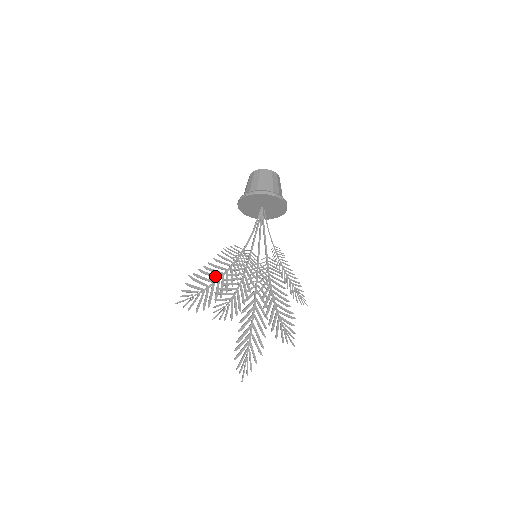
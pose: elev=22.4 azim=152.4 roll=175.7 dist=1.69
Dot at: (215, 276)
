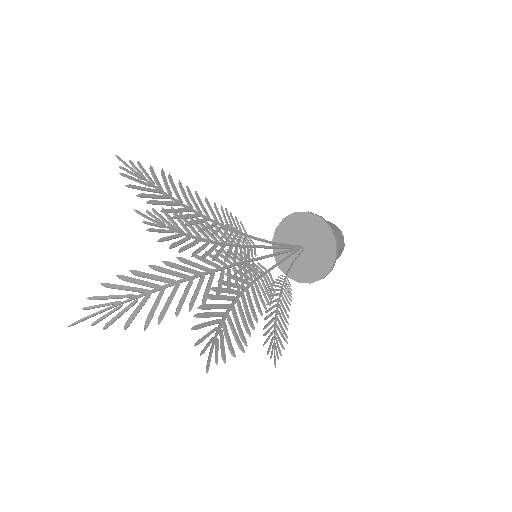
Dot at: (190, 203)
